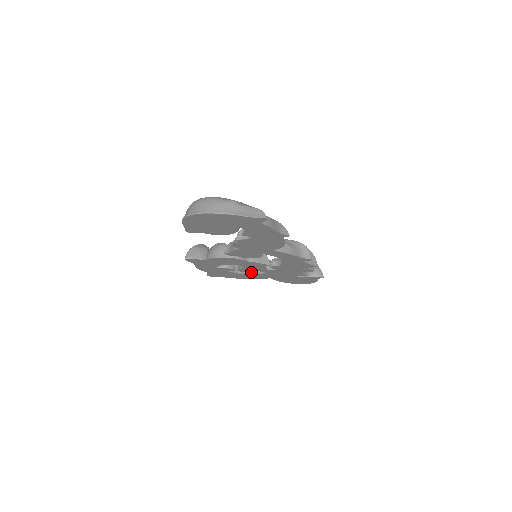
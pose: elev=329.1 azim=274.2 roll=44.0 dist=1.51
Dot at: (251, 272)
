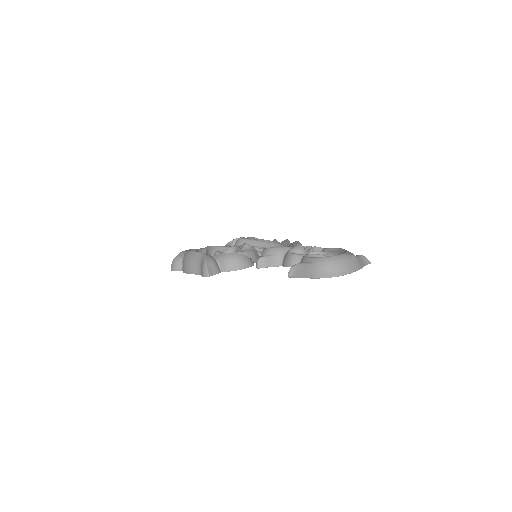
Dot at: occluded
